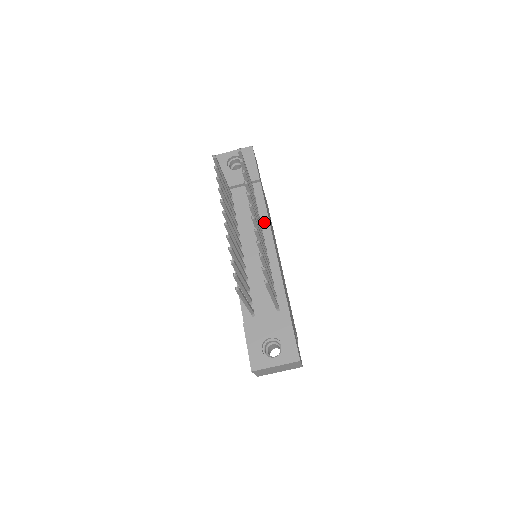
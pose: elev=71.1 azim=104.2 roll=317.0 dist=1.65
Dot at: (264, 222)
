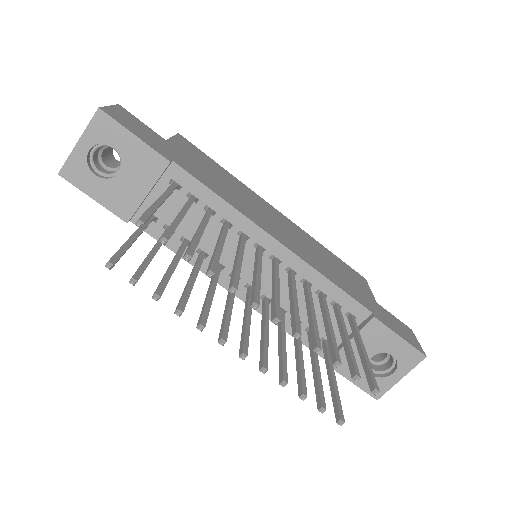
Dot at: (237, 222)
